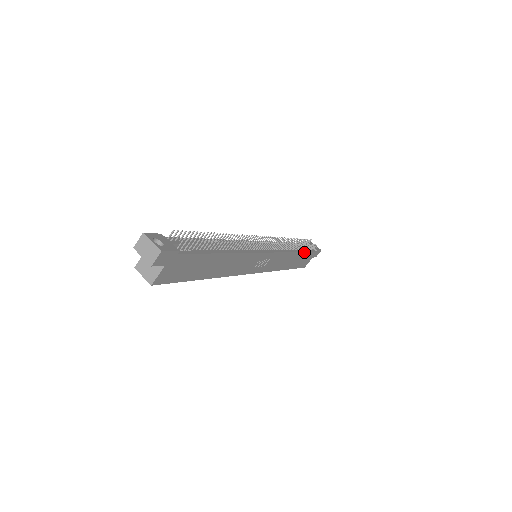
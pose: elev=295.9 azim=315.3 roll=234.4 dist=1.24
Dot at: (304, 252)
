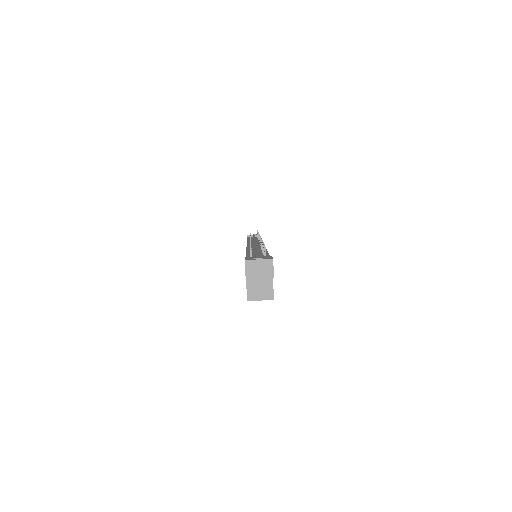
Dot at: occluded
